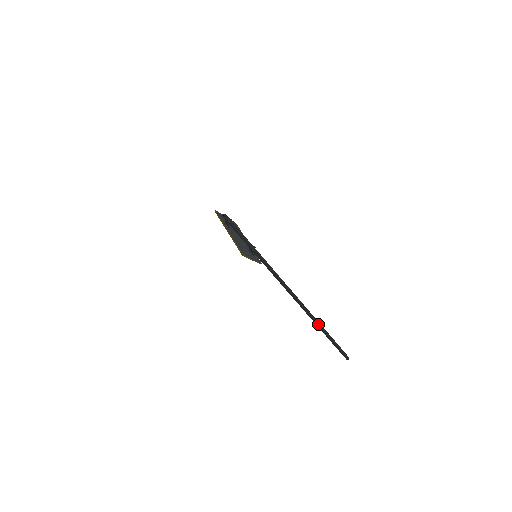
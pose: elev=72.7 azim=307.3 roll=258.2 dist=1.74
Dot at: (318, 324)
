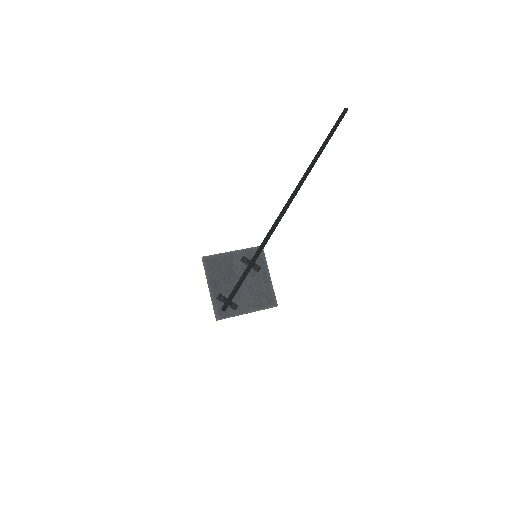
Dot at: occluded
